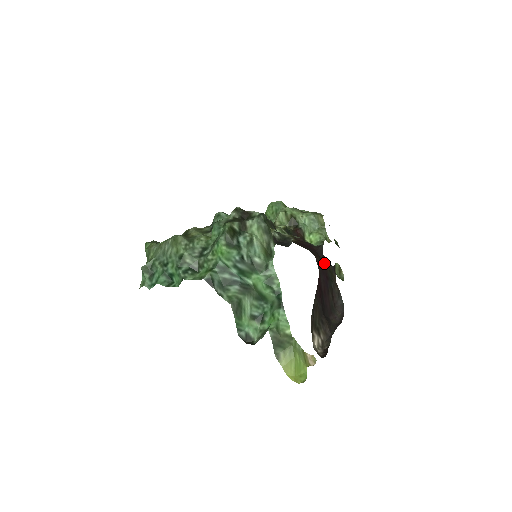
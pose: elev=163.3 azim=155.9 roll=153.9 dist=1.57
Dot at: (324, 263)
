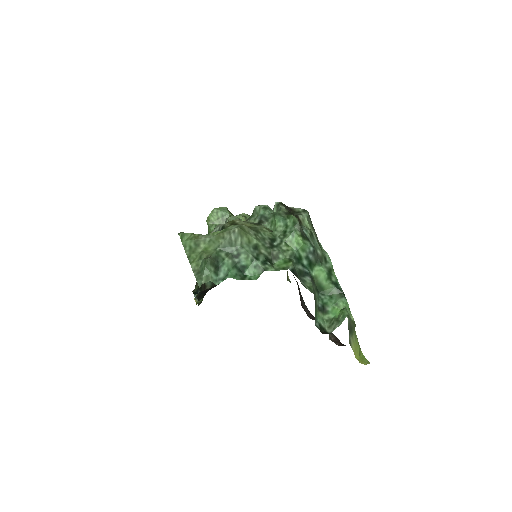
Dot at: occluded
